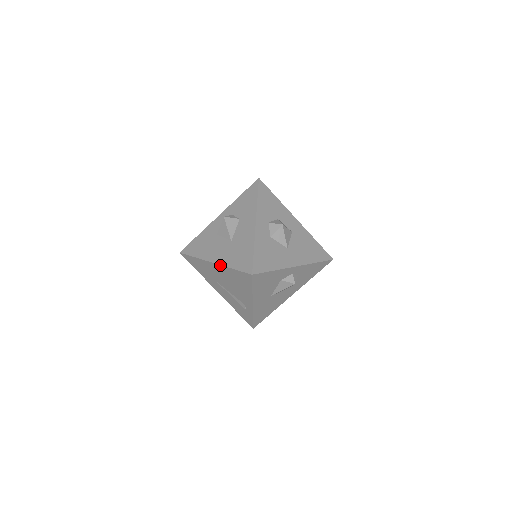
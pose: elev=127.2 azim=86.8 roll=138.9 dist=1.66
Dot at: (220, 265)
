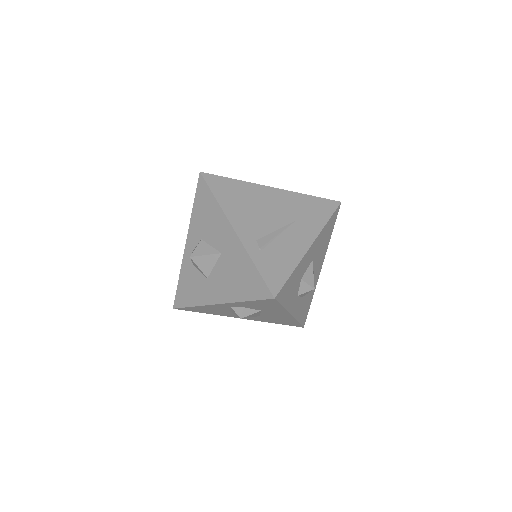
Dot at: (254, 320)
